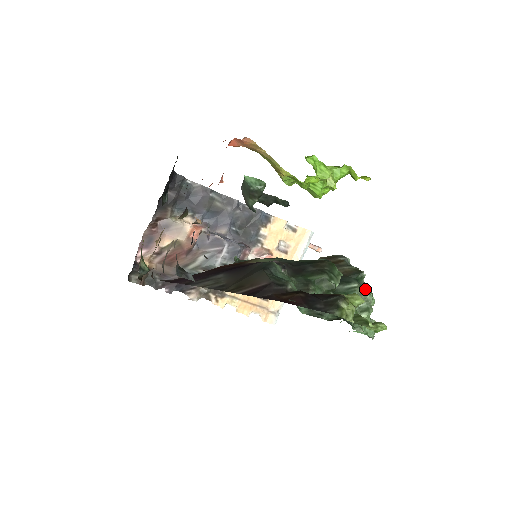
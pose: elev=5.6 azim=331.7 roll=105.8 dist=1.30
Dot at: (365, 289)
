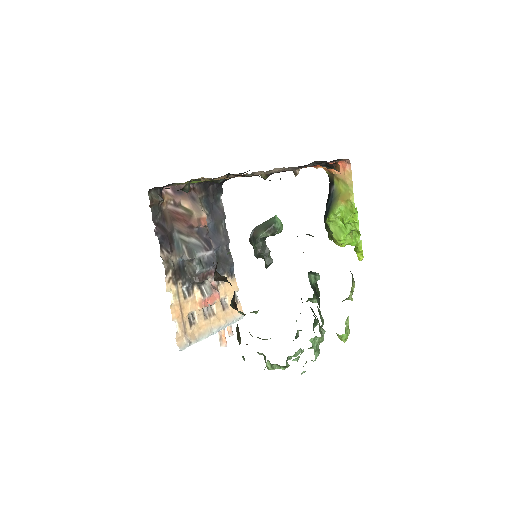
Dot at: occluded
